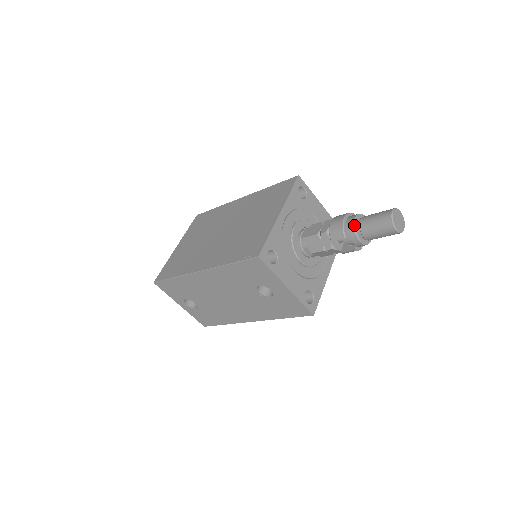
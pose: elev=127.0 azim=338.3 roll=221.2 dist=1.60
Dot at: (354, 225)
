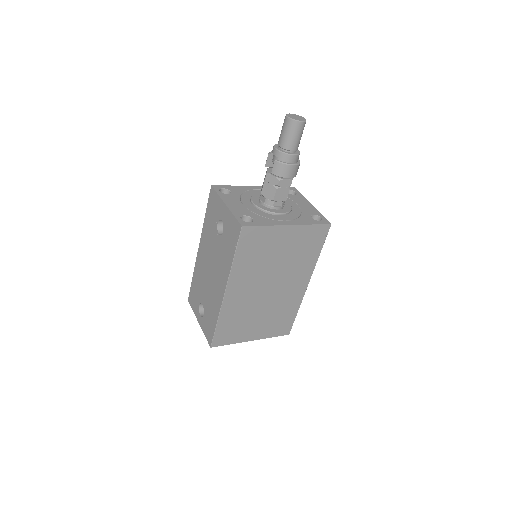
Dot at: (276, 144)
